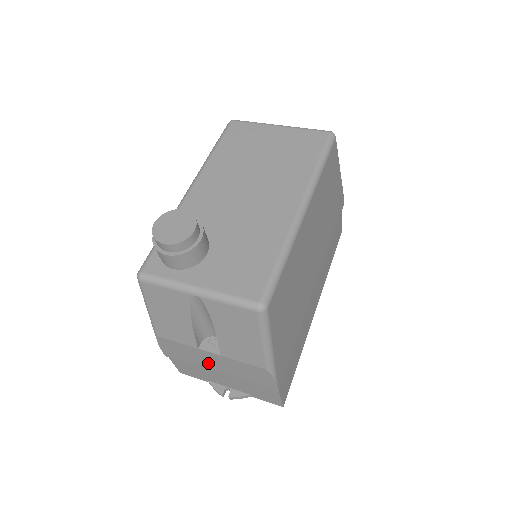
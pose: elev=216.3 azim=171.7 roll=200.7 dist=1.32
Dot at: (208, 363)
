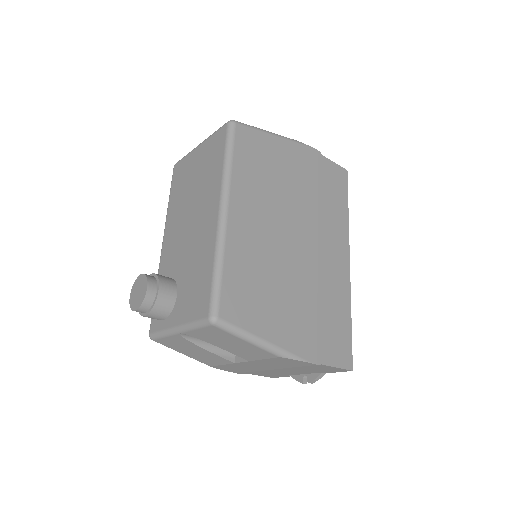
Dot at: (258, 368)
